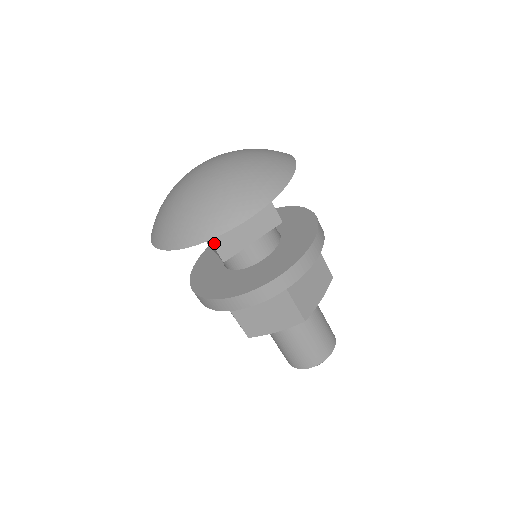
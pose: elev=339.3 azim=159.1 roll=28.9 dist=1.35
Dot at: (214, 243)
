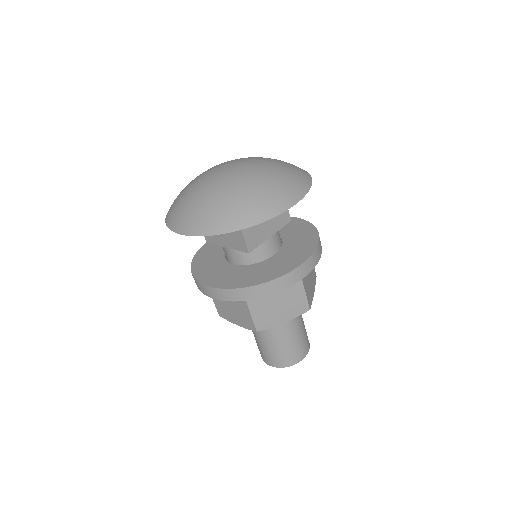
Dot at: (244, 234)
